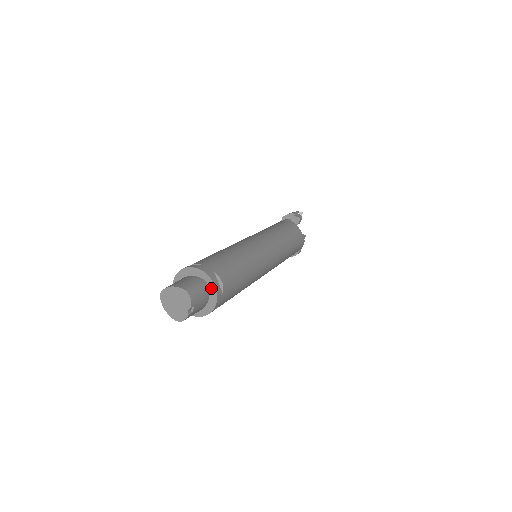
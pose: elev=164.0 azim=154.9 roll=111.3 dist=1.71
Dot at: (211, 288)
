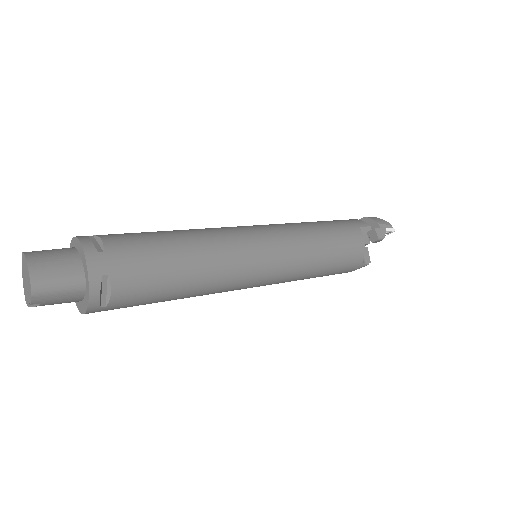
Dot at: (86, 293)
